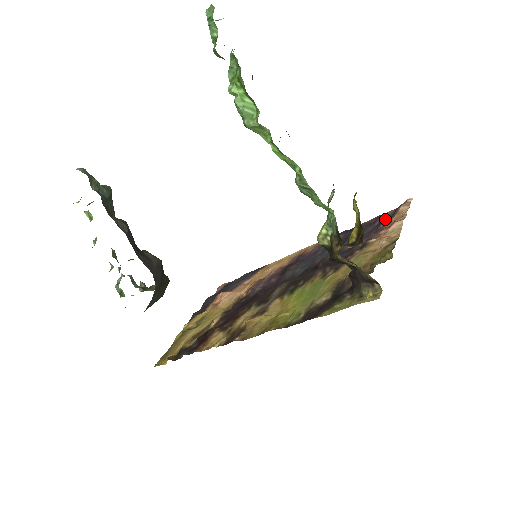
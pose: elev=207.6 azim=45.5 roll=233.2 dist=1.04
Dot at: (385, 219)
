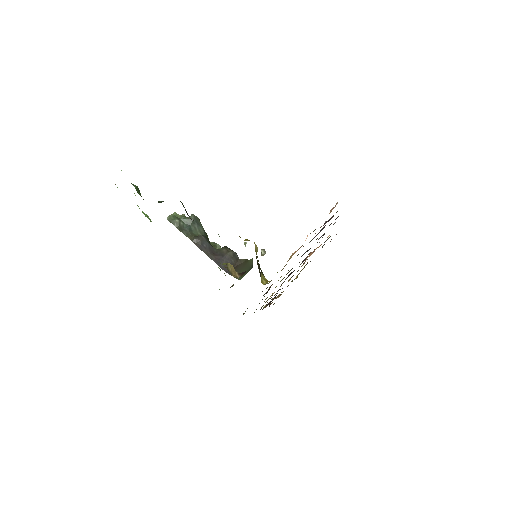
Dot at: (329, 220)
